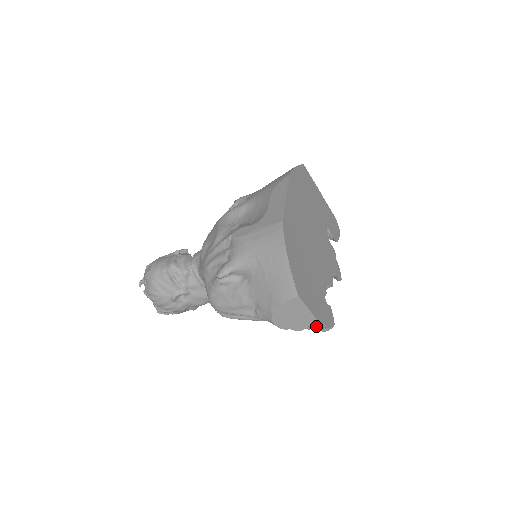
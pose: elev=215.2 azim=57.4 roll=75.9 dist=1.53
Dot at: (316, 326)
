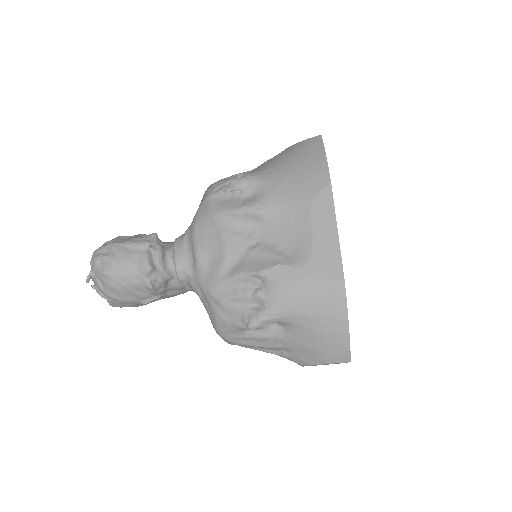
Dot at: occluded
